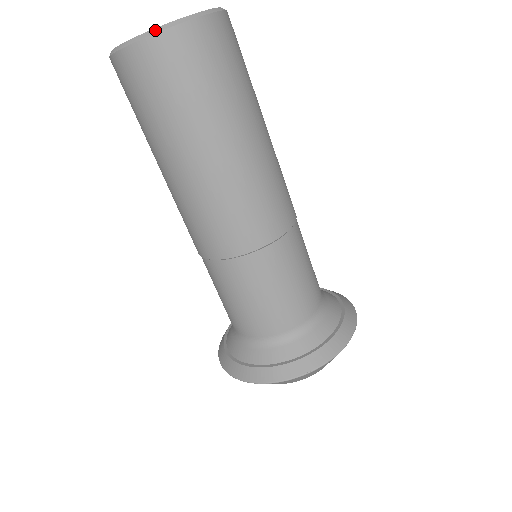
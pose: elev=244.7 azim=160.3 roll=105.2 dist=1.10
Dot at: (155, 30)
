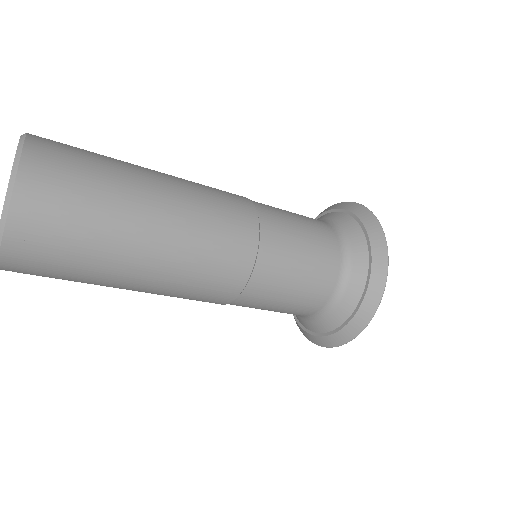
Dot at: out of frame
